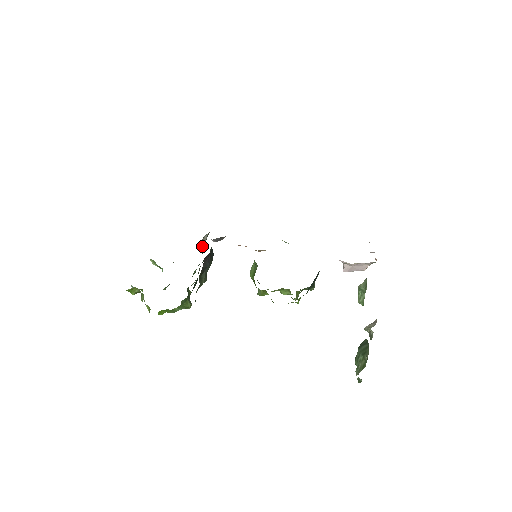
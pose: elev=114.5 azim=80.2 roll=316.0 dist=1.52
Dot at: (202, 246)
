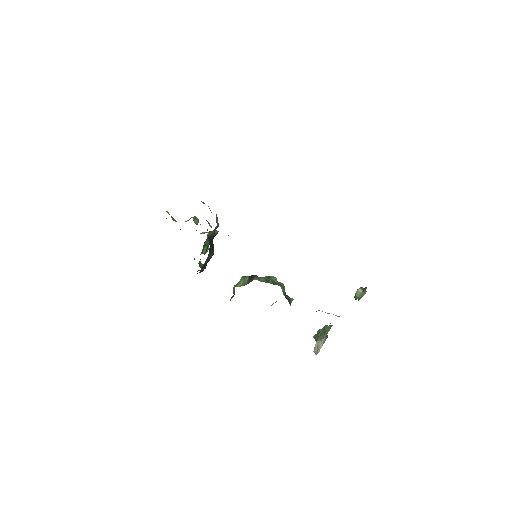
Dot at: occluded
